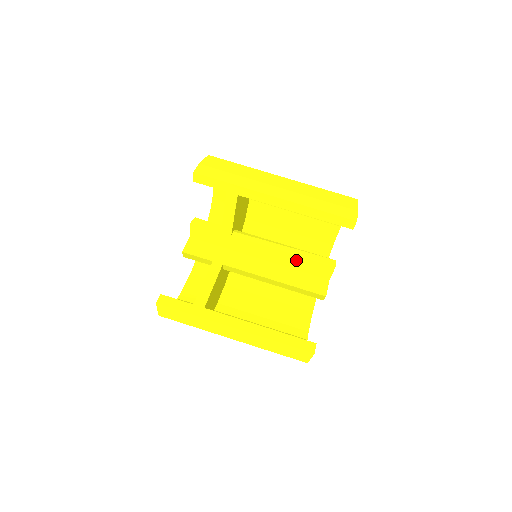
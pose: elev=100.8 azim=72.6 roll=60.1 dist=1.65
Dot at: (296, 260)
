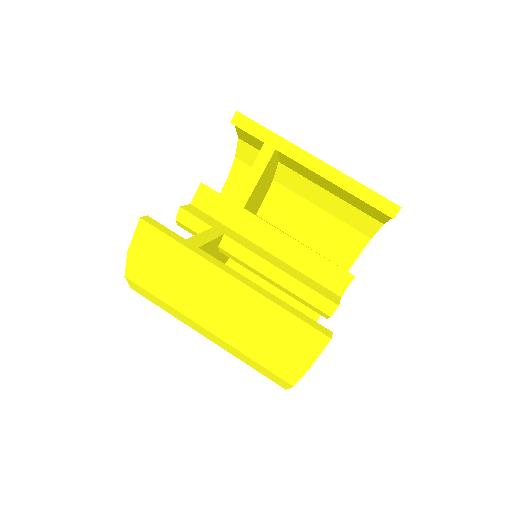
Dot at: (310, 258)
